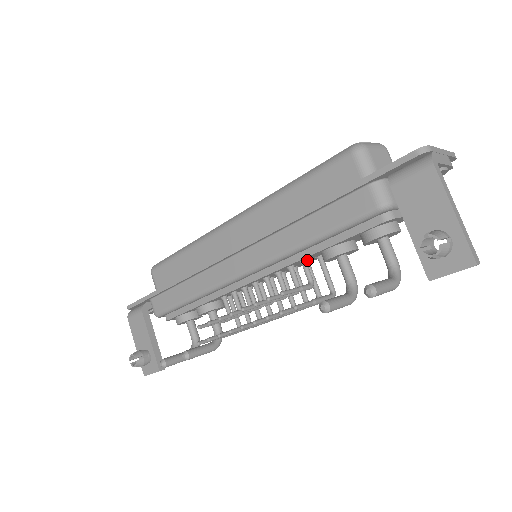
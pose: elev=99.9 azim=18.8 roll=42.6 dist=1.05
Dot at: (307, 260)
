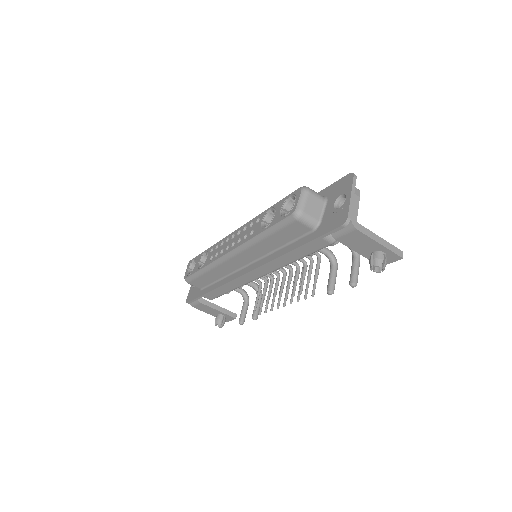
Dot at: occluded
